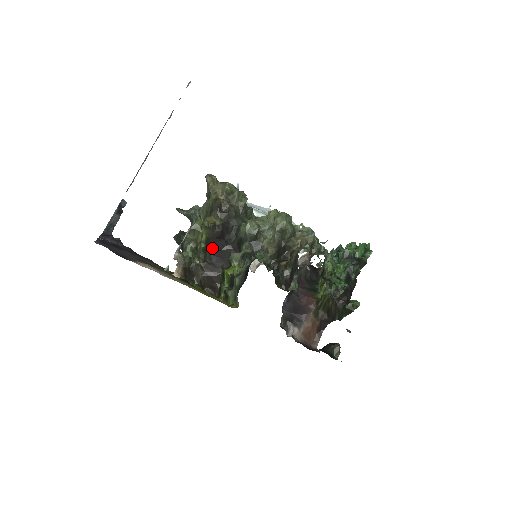
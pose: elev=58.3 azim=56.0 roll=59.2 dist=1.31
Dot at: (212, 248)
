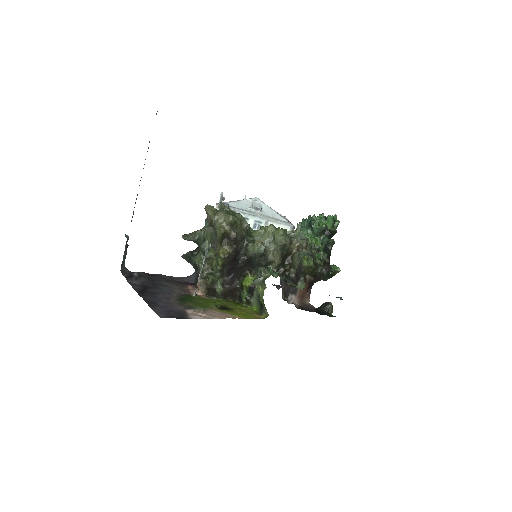
Dot at: (228, 269)
